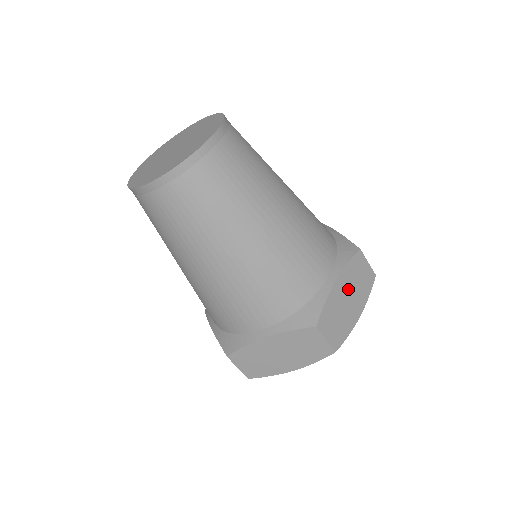
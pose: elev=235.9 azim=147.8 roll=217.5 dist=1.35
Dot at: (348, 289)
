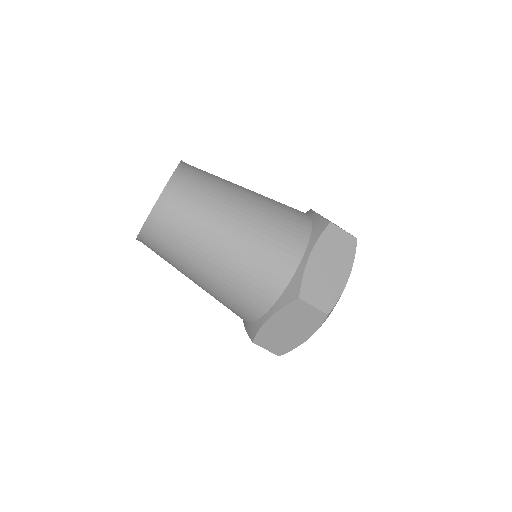
Dot at: occluded
